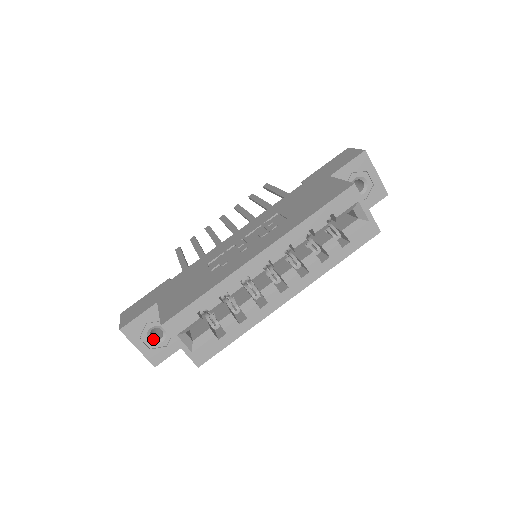
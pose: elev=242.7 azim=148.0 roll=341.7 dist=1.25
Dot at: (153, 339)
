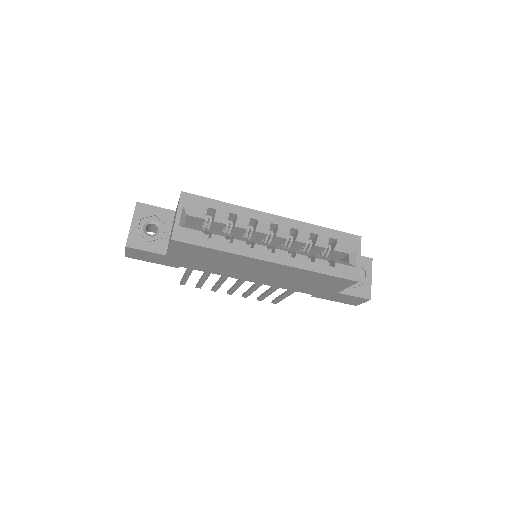
Dot at: occluded
